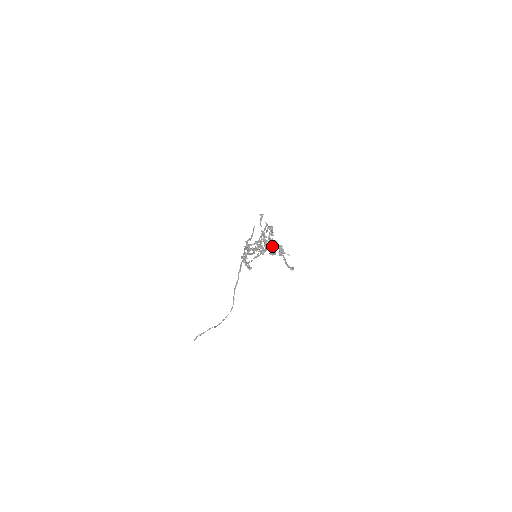
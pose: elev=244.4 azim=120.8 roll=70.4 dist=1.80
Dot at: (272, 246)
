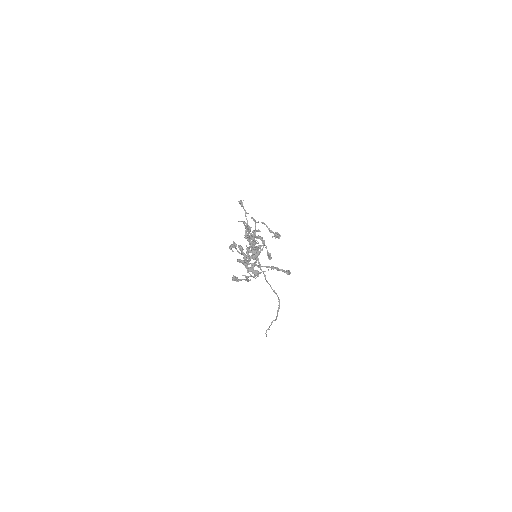
Dot at: occluded
